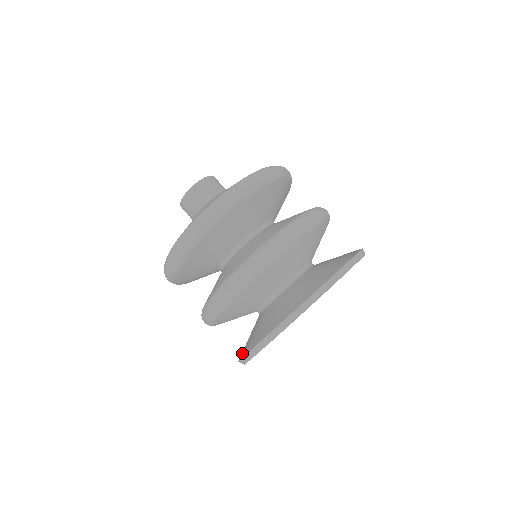
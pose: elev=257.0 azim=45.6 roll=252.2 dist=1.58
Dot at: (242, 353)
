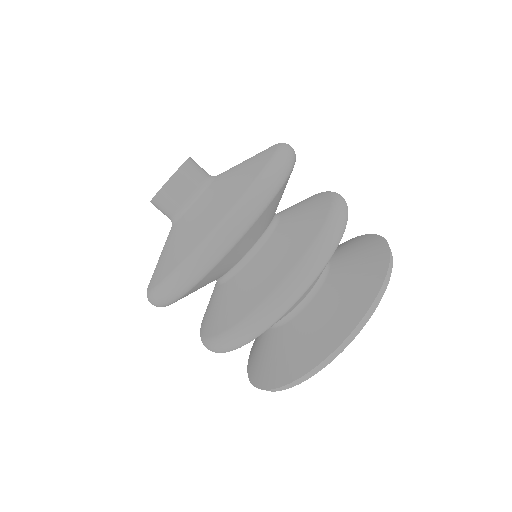
Dot at: (250, 370)
